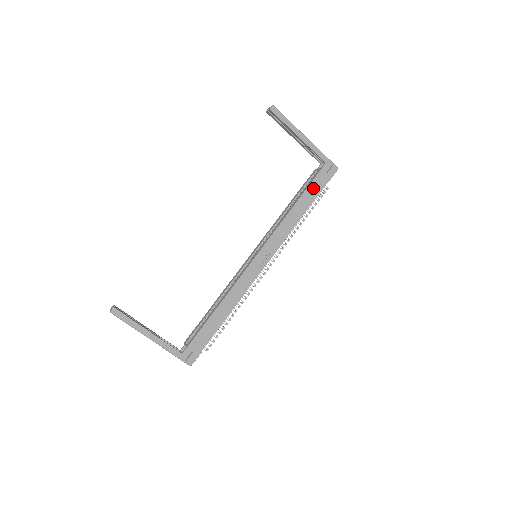
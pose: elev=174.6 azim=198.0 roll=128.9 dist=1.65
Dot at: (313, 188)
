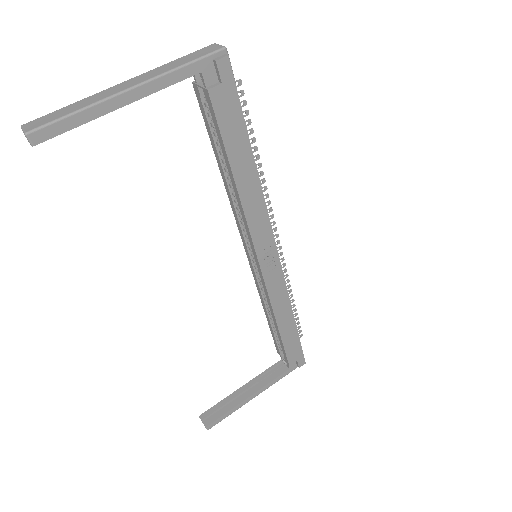
Dot at: (229, 130)
